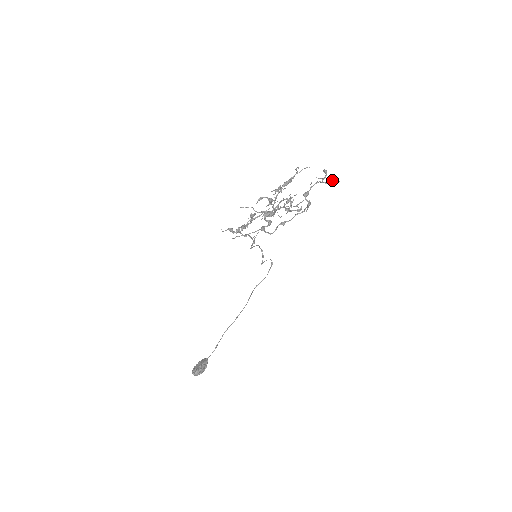
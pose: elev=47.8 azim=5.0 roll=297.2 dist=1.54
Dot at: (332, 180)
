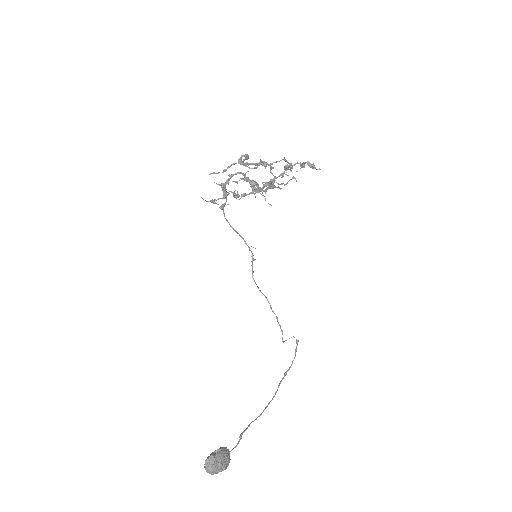
Dot at: (311, 164)
